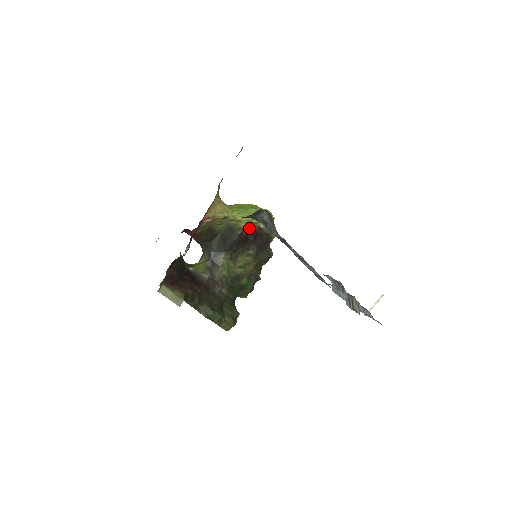
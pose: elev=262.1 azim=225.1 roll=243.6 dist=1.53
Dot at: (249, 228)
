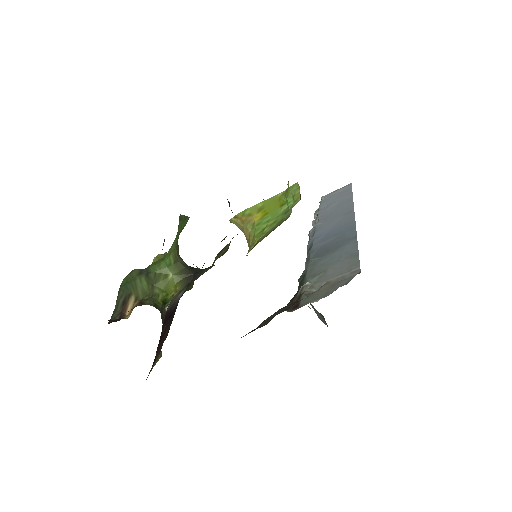
Dot at: occluded
